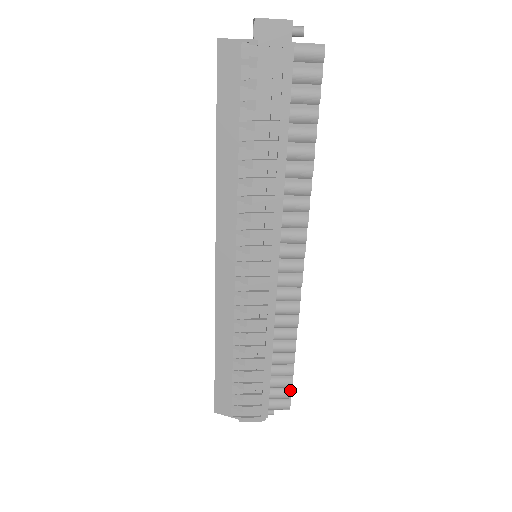
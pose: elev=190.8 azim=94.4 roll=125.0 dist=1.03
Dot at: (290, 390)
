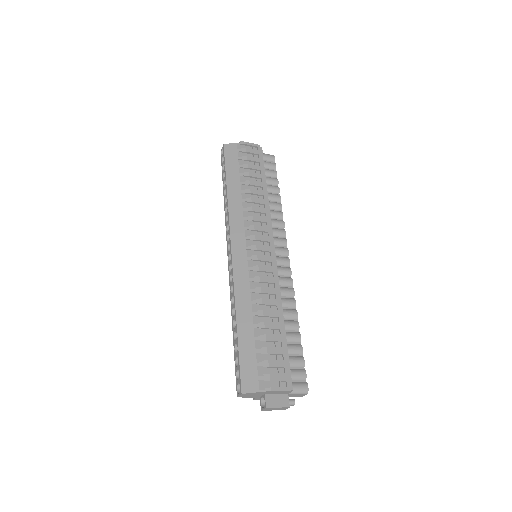
Dot at: (304, 369)
